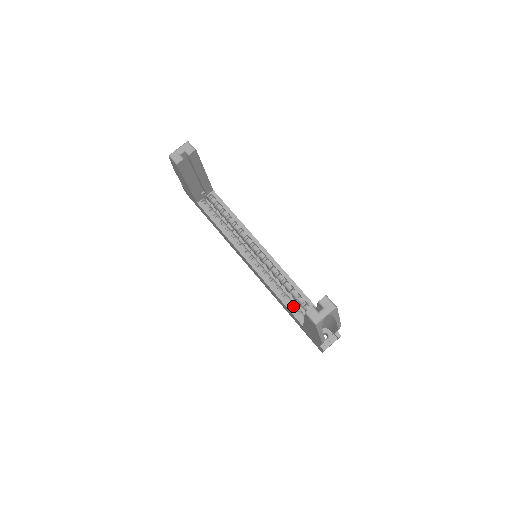
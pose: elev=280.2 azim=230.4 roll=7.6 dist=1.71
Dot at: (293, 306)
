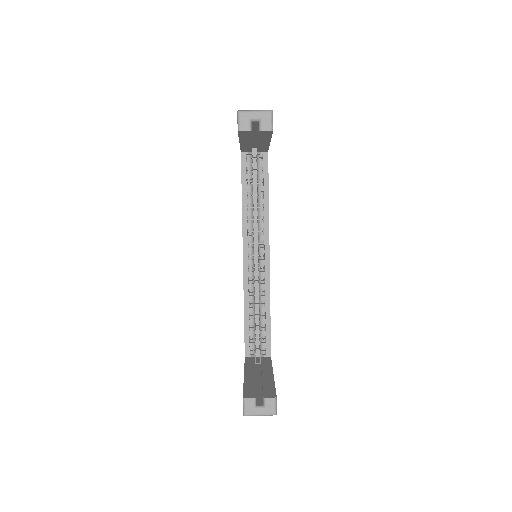
Dot at: (251, 332)
